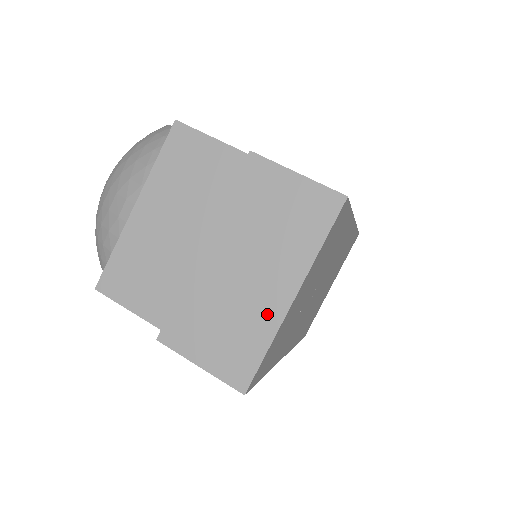
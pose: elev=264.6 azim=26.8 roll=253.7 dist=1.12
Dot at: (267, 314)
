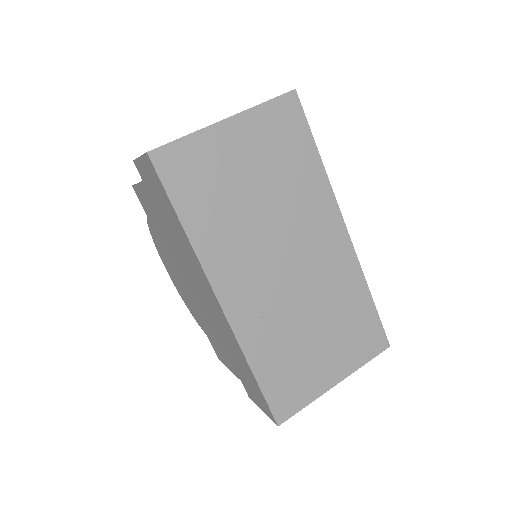
Dot at: occluded
